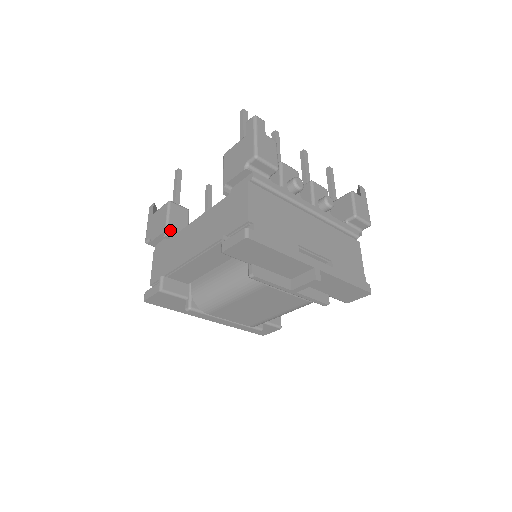
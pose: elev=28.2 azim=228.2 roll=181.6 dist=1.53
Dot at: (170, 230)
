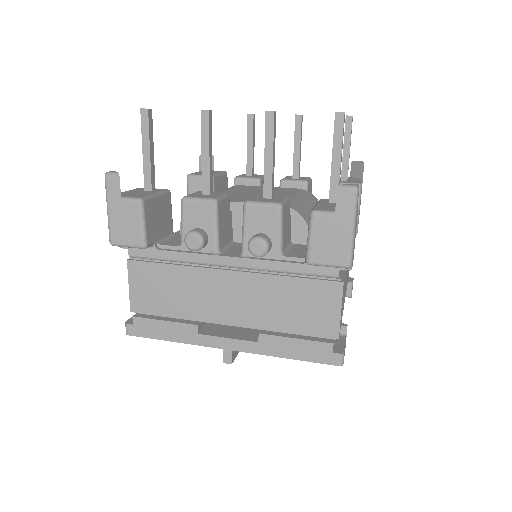
Dot at: occluded
